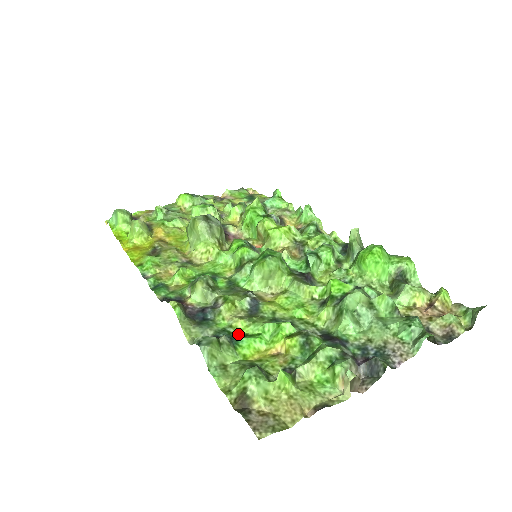
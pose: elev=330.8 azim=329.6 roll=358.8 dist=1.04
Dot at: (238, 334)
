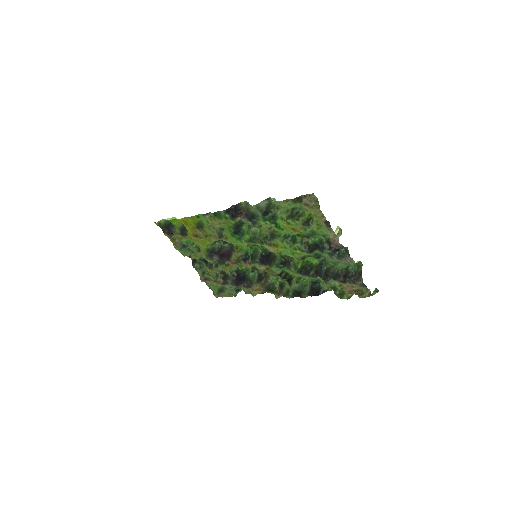
Dot at: (273, 223)
